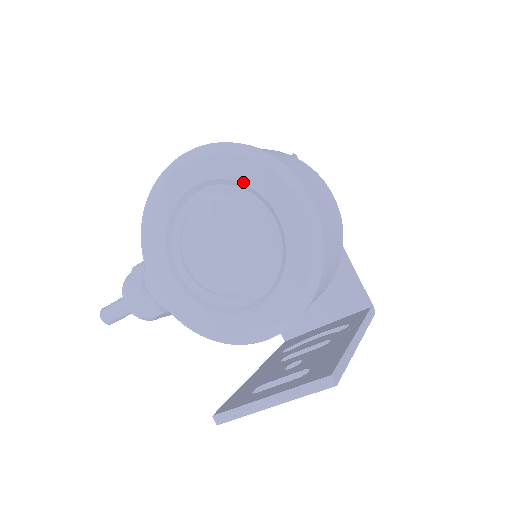
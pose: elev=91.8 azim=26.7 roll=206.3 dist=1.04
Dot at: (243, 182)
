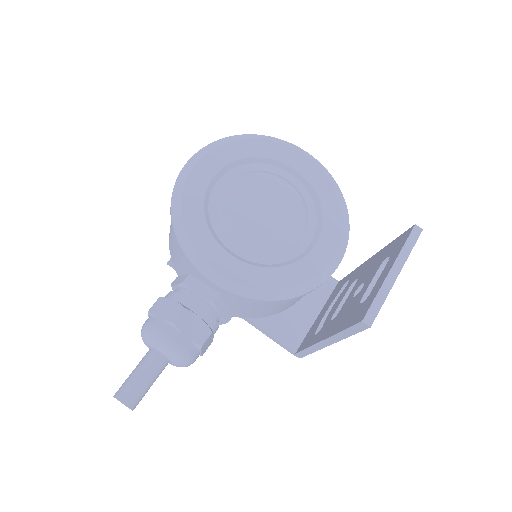
Dot at: (257, 156)
